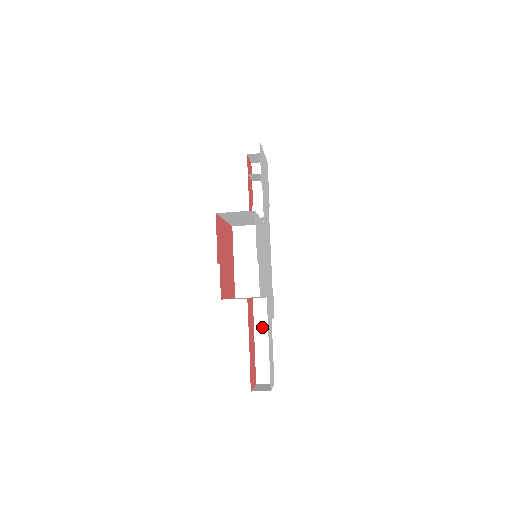
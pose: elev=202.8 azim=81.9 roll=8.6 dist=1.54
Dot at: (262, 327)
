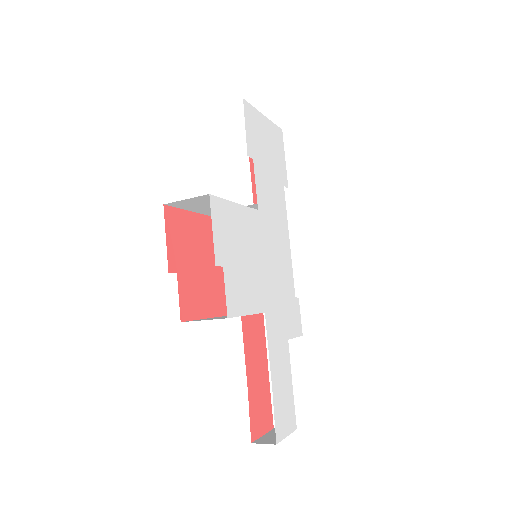
Dot at: occluded
